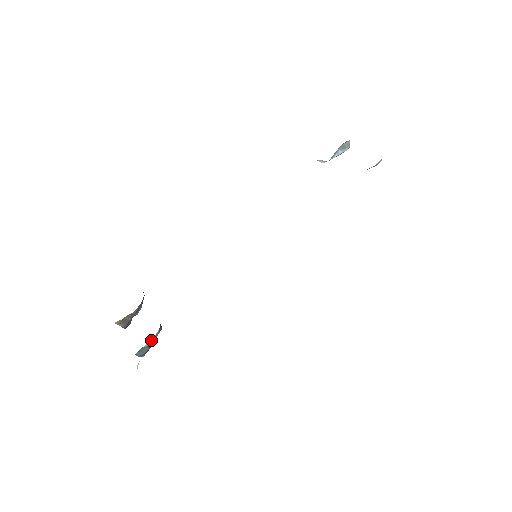
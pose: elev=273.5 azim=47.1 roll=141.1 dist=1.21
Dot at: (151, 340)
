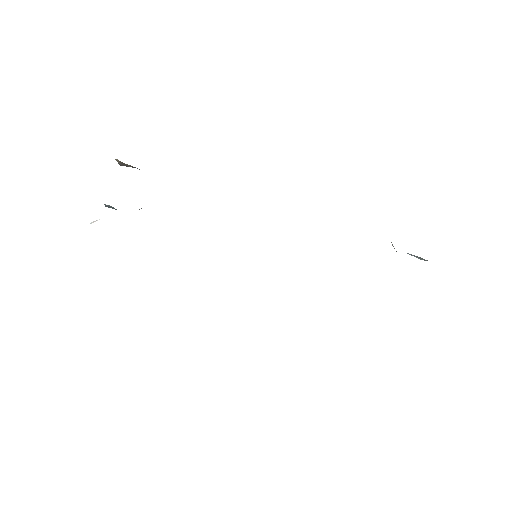
Dot at: occluded
